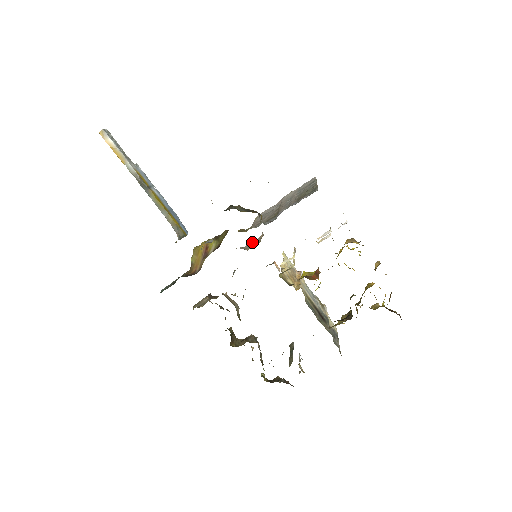
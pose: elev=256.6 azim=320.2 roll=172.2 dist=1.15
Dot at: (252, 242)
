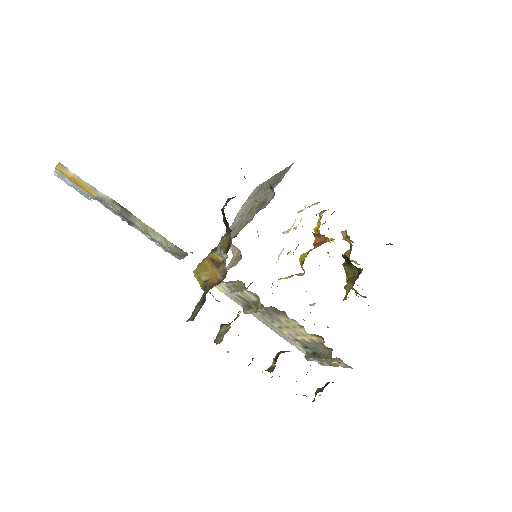
Dot at: (227, 266)
